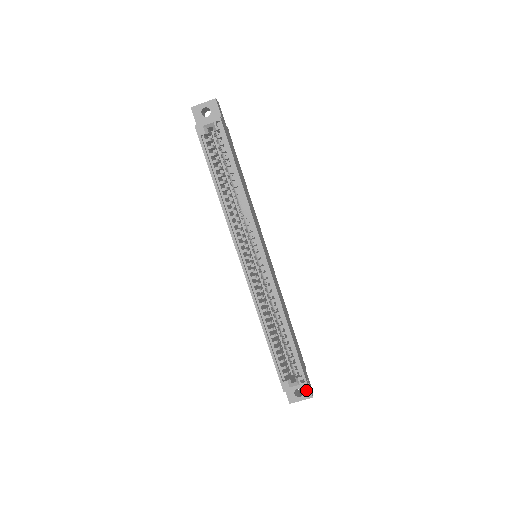
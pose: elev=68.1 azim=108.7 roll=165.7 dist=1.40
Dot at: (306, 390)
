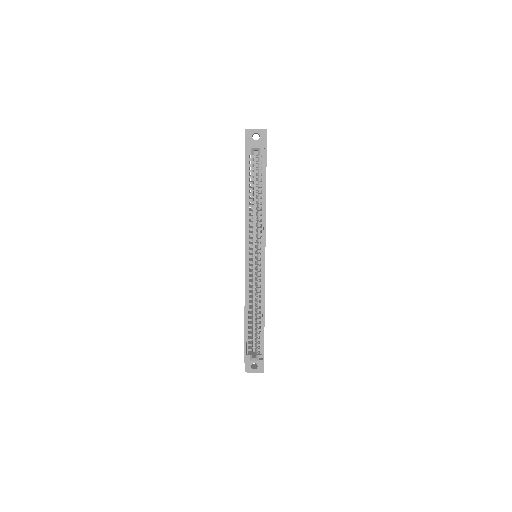
Dot at: (260, 366)
